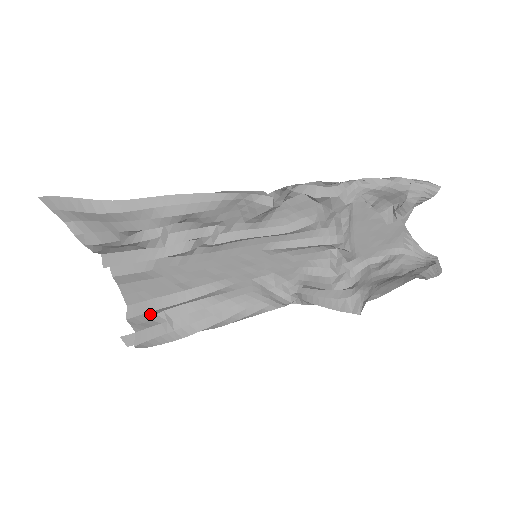
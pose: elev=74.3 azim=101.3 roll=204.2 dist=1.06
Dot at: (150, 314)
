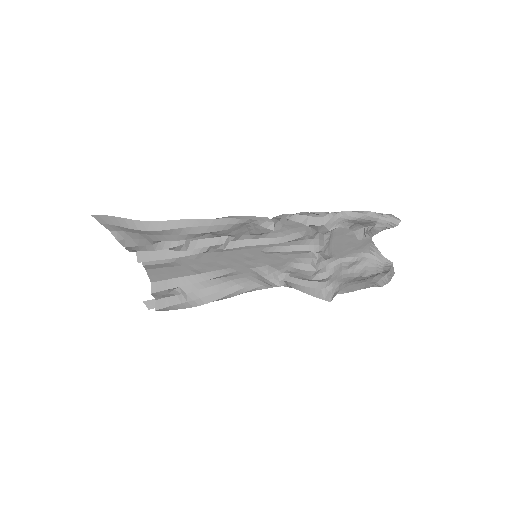
Dot at: (169, 290)
